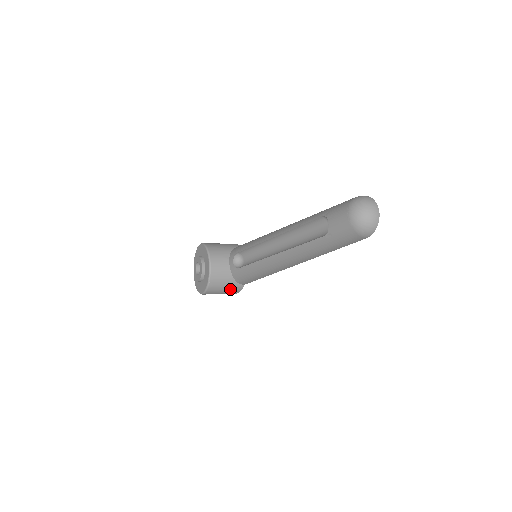
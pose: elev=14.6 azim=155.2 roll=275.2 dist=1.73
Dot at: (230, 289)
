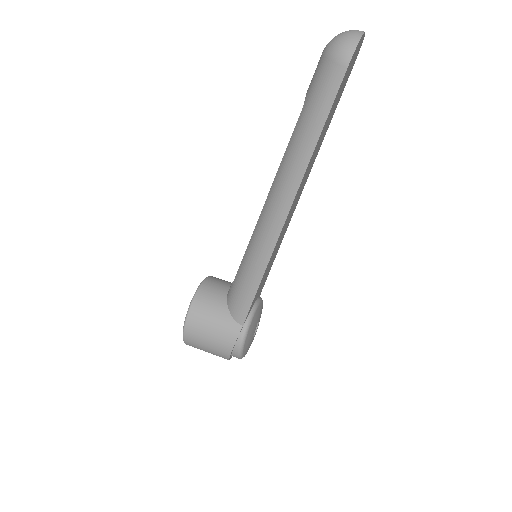
Dot at: (221, 328)
